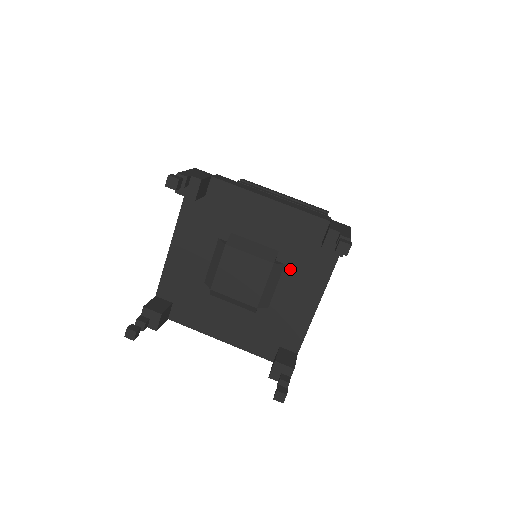
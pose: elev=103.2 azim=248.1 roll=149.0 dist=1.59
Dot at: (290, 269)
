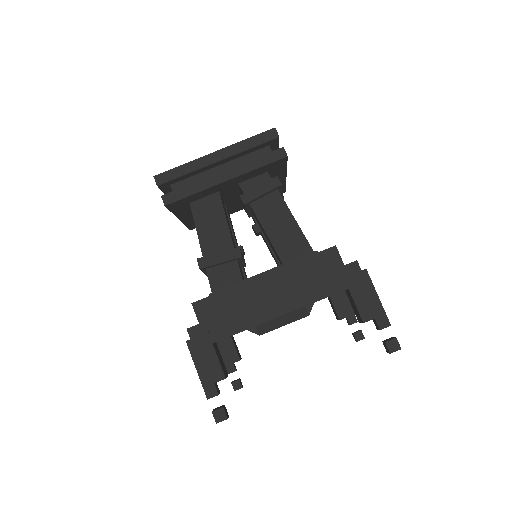
Dot at: occluded
